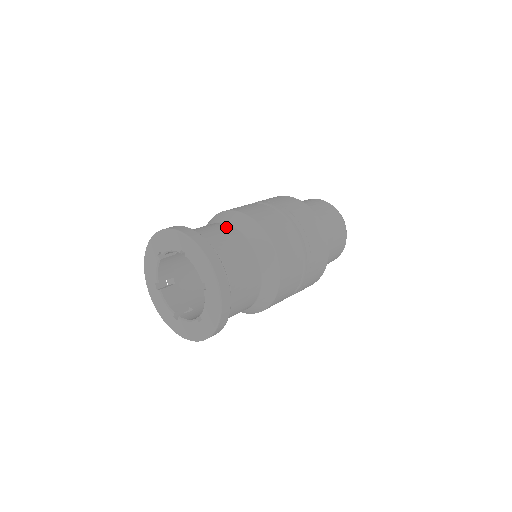
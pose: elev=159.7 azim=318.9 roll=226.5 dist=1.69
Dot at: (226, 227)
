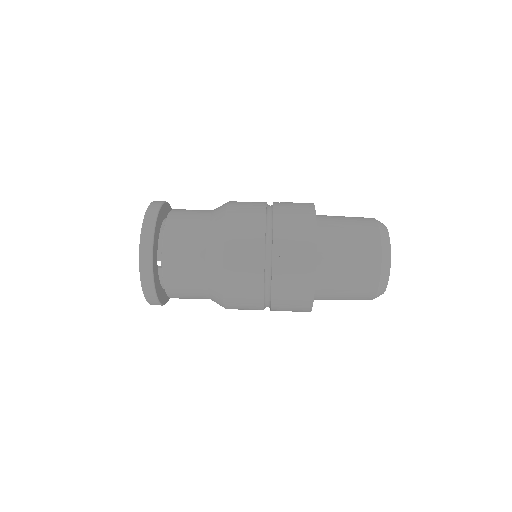
Dot at: (198, 266)
